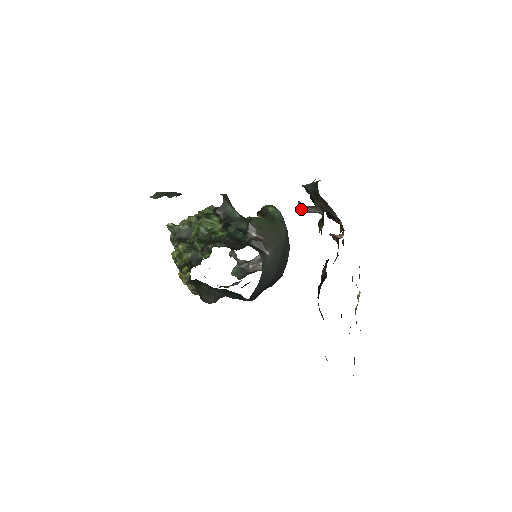
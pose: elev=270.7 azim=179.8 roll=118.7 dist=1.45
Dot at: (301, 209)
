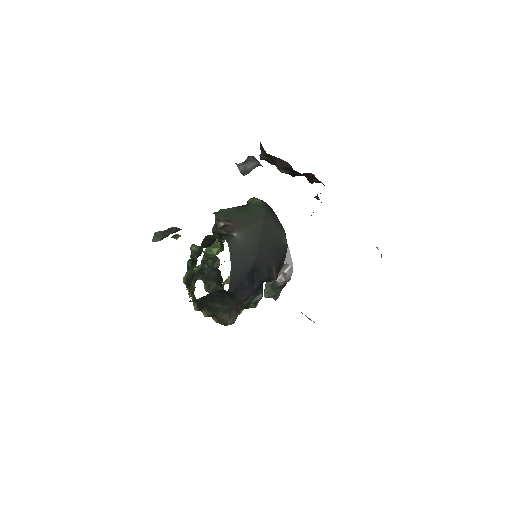
Dot at: (241, 170)
